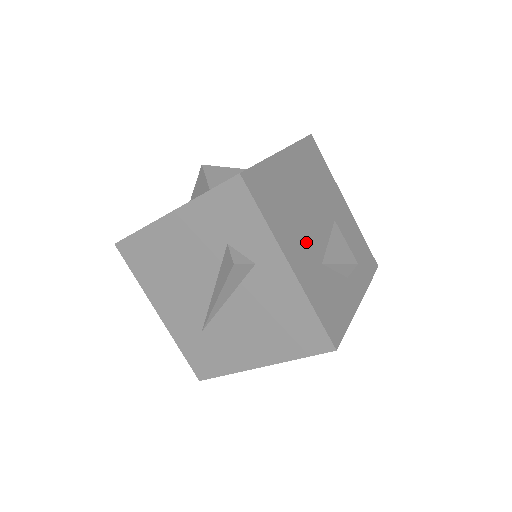
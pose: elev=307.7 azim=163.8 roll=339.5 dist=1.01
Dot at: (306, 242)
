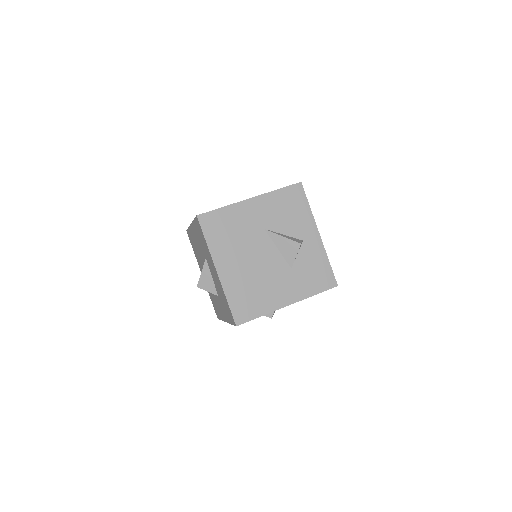
Dot at: (277, 279)
